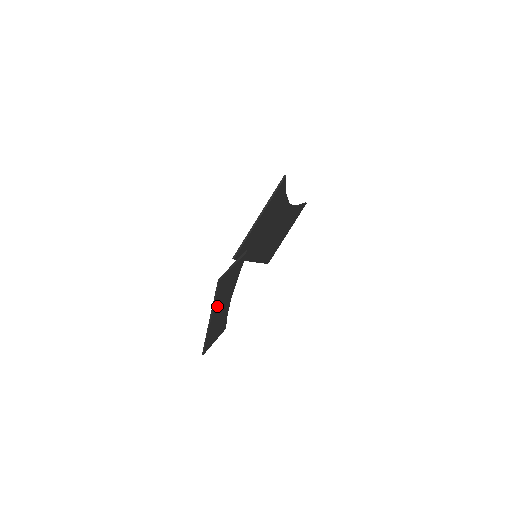
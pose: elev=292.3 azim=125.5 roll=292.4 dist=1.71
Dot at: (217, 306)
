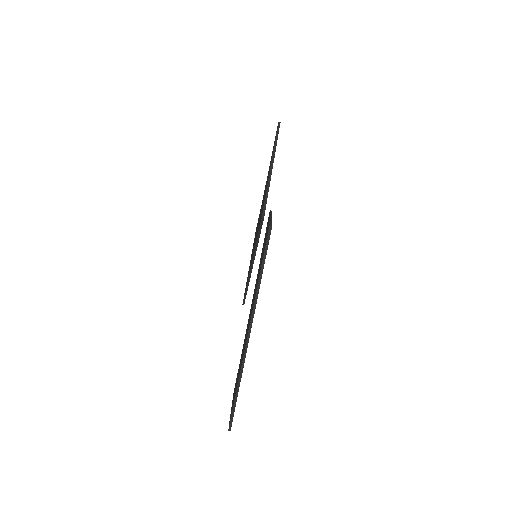
Dot at: occluded
